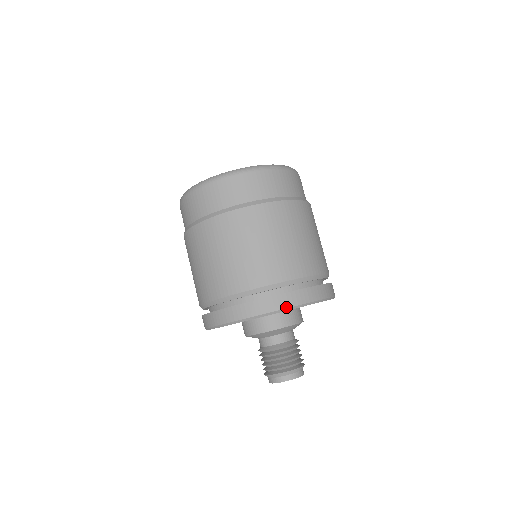
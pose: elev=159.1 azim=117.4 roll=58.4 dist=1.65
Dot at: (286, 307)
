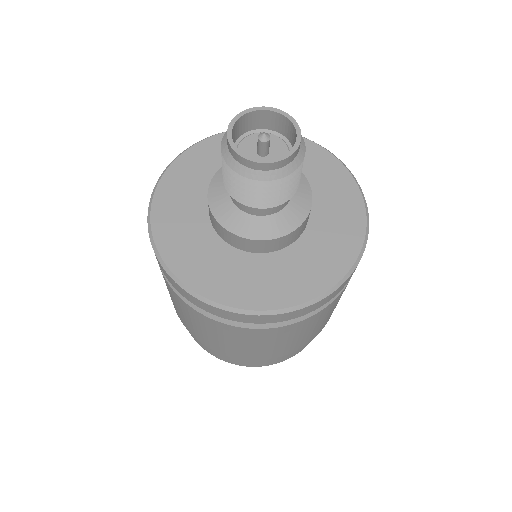
Dot at: occluded
